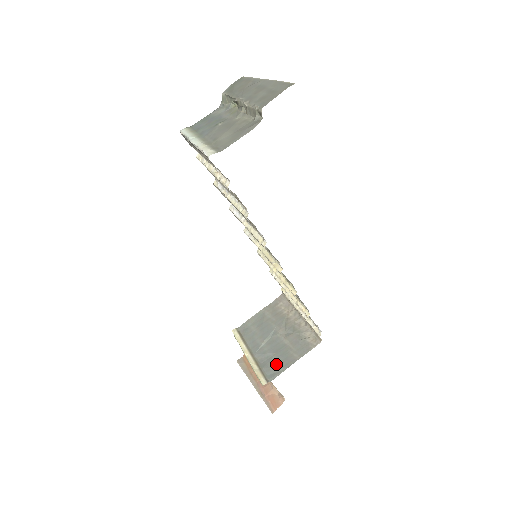
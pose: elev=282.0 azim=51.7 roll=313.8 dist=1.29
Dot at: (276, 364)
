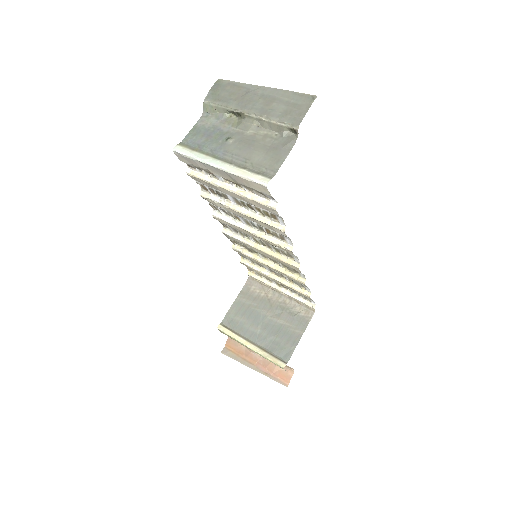
Dot at: (284, 345)
